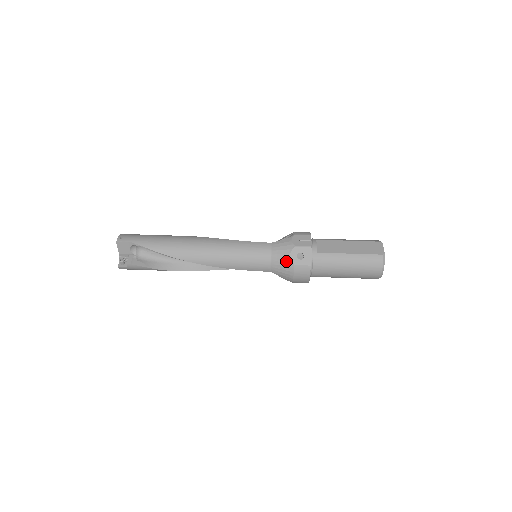
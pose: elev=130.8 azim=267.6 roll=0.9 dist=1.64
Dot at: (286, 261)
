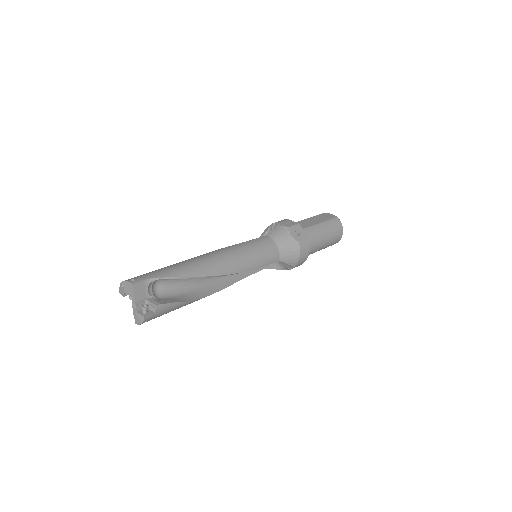
Dot at: (291, 242)
